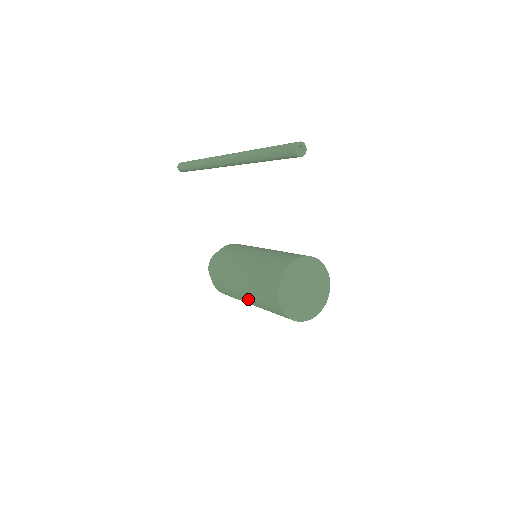
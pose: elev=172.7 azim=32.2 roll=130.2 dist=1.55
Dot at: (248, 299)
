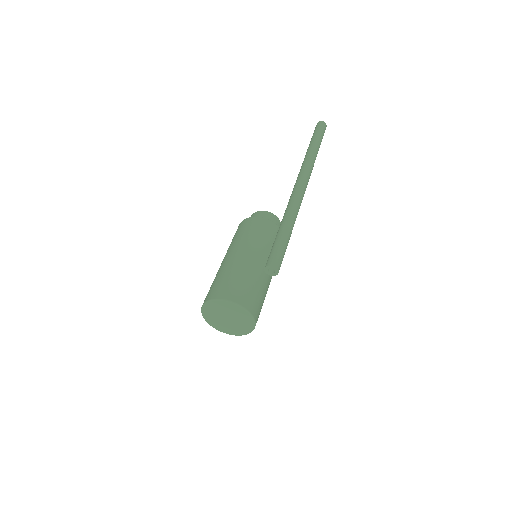
Dot at: occluded
